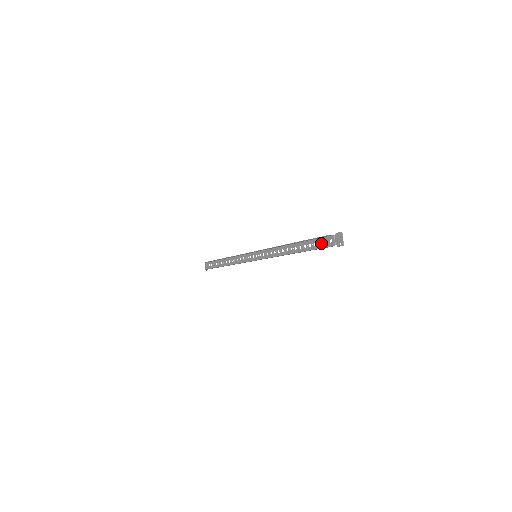
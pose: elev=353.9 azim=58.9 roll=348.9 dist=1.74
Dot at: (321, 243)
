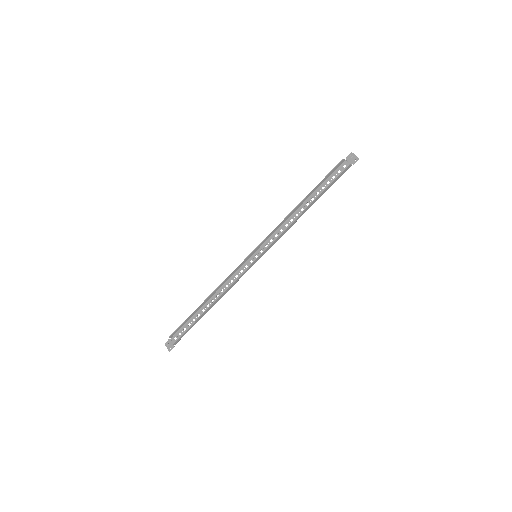
Dot at: (335, 176)
